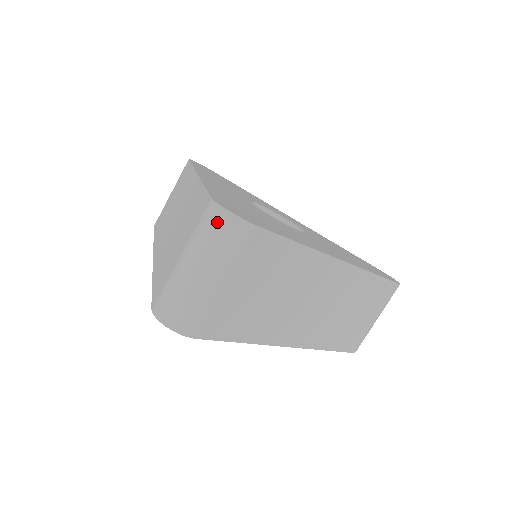
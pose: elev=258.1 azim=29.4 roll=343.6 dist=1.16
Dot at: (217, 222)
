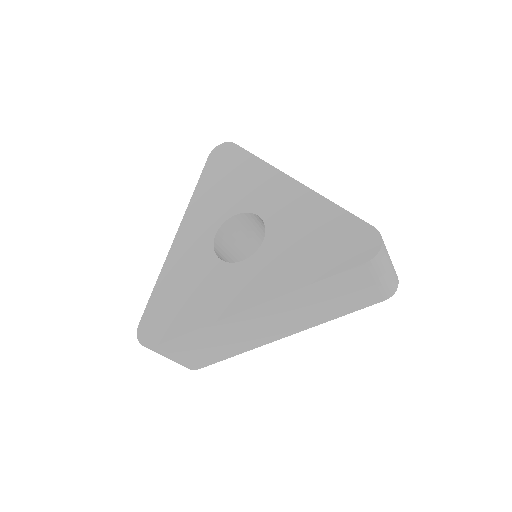
Dot at: occluded
